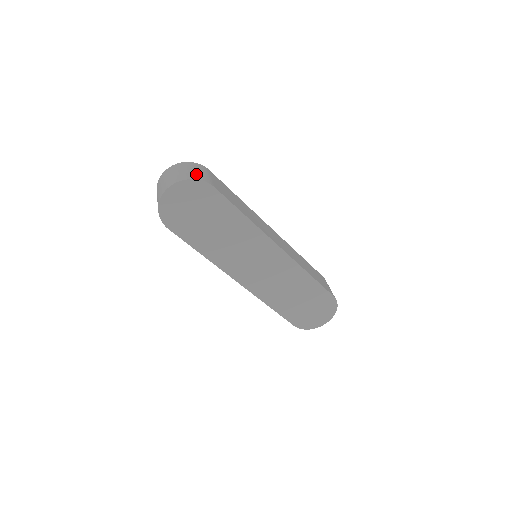
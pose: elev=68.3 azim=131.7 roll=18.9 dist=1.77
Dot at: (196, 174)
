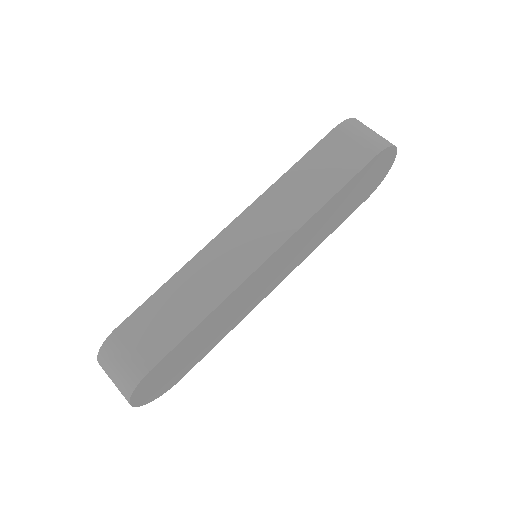
Dot at: (124, 377)
